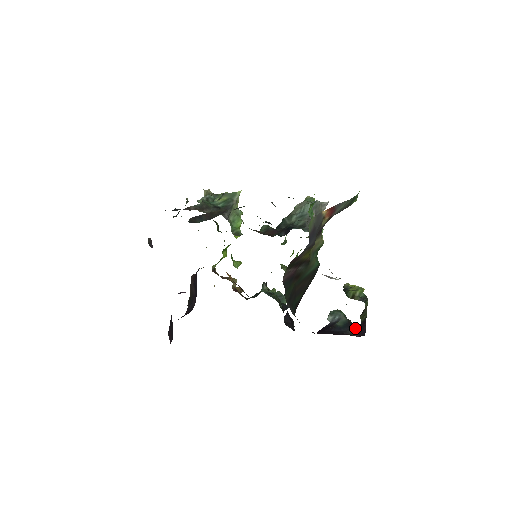
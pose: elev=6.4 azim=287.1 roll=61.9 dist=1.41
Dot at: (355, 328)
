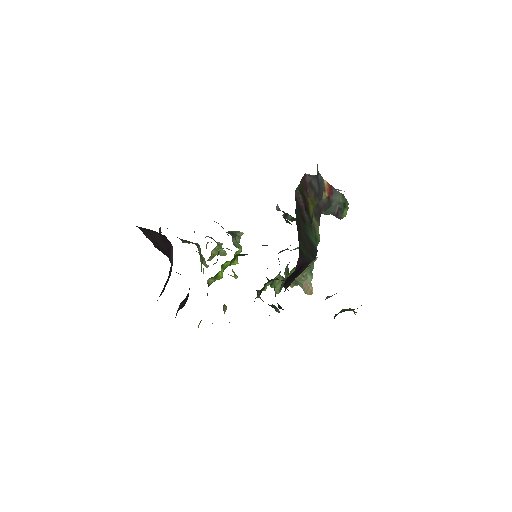
Dot at: occluded
